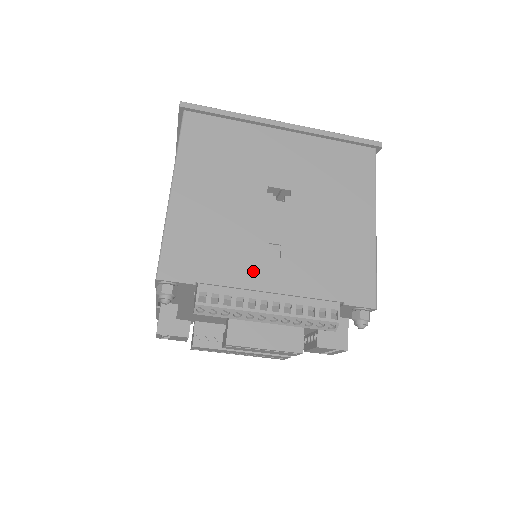
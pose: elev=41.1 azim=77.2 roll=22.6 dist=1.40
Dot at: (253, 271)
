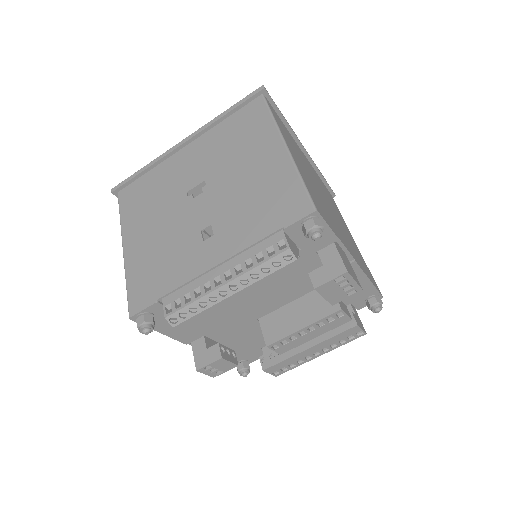
Dot at: (195, 261)
